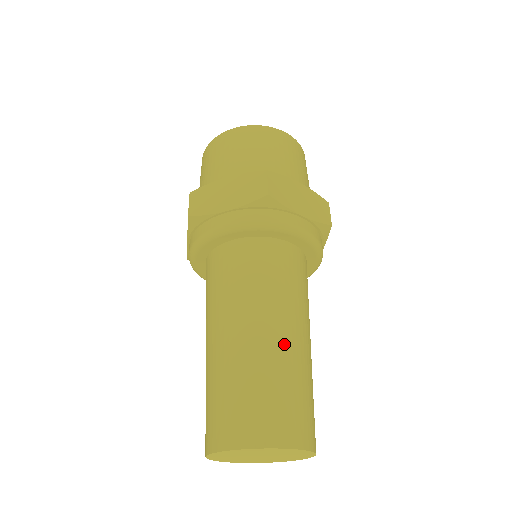
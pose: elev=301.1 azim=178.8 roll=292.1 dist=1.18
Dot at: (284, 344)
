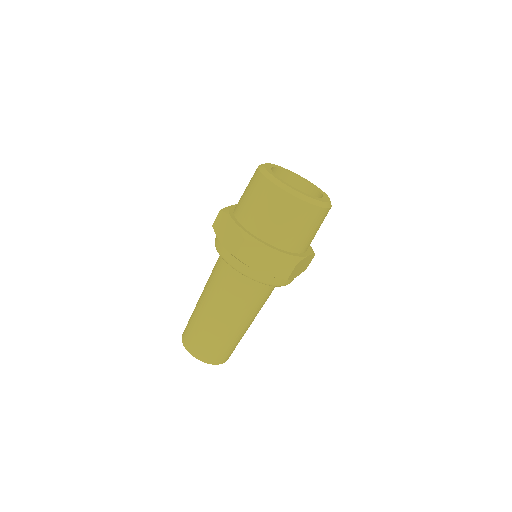
Dot at: (245, 329)
